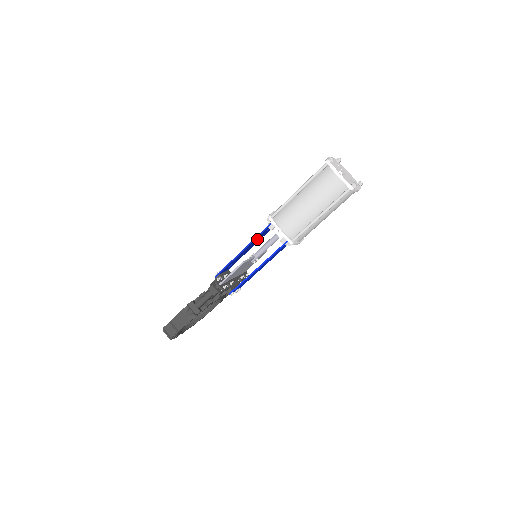
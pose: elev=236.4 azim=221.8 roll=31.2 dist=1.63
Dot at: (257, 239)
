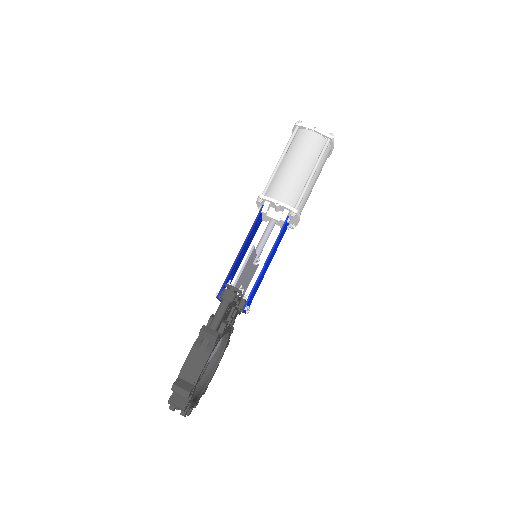
Dot at: (251, 236)
